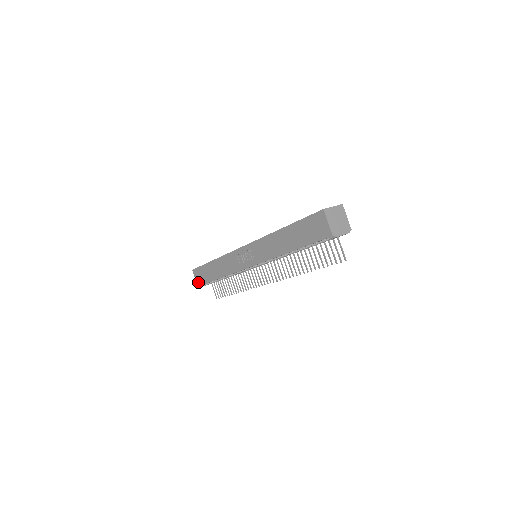
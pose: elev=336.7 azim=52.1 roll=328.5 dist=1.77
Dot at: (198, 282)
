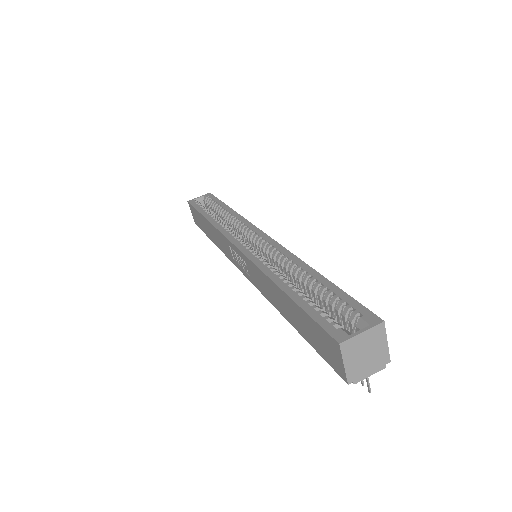
Dot at: (194, 220)
